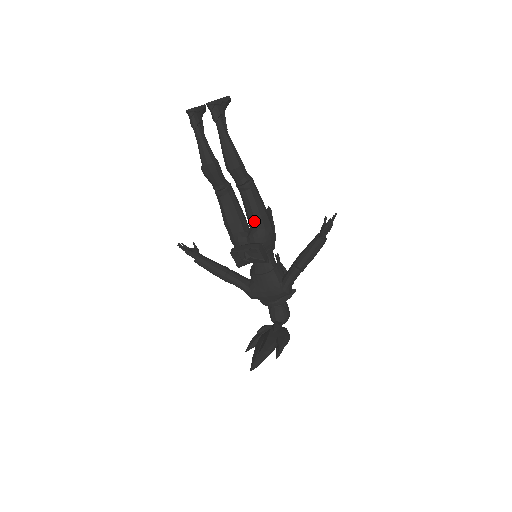
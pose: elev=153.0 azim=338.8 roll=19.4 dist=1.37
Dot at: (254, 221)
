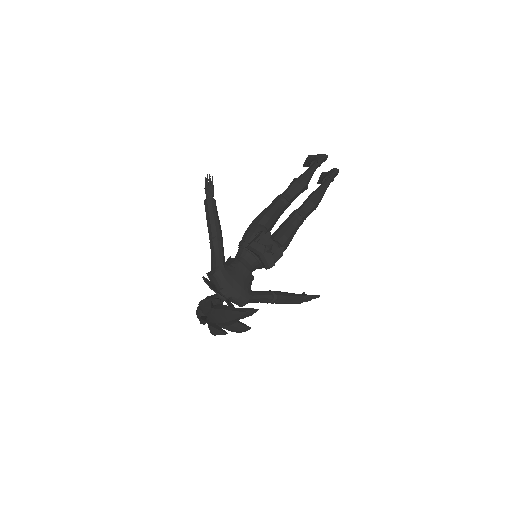
Dot at: (286, 239)
